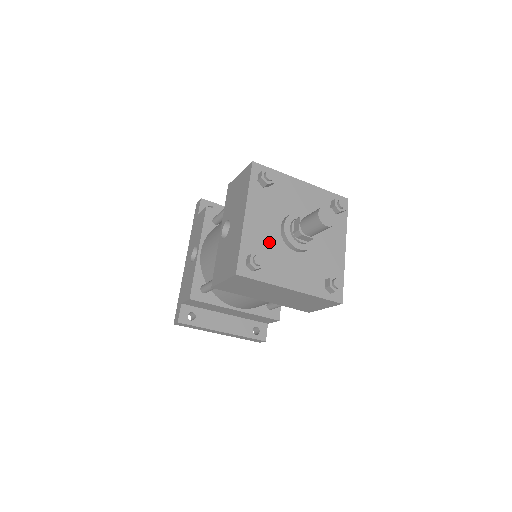
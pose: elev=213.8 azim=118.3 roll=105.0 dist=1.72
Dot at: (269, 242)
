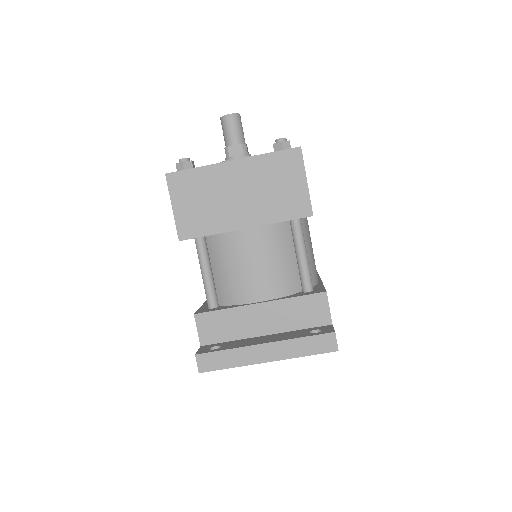
Dot at: occluded
